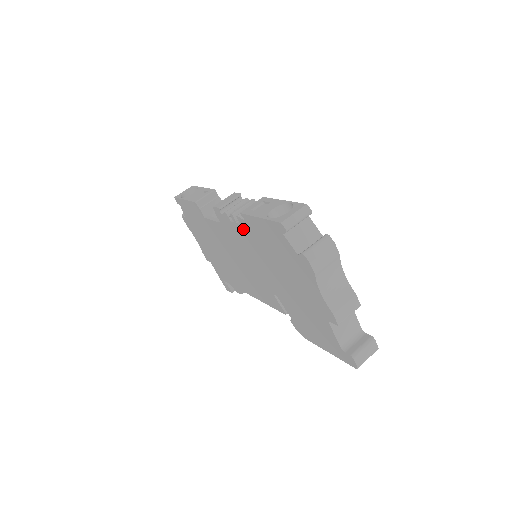
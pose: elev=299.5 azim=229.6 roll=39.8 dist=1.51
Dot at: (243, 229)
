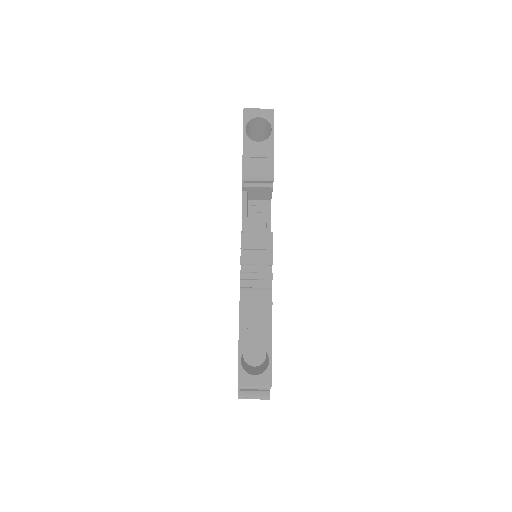
Dot at: occluded
